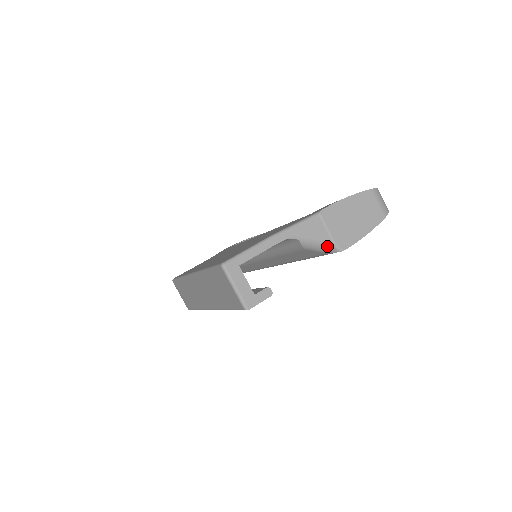
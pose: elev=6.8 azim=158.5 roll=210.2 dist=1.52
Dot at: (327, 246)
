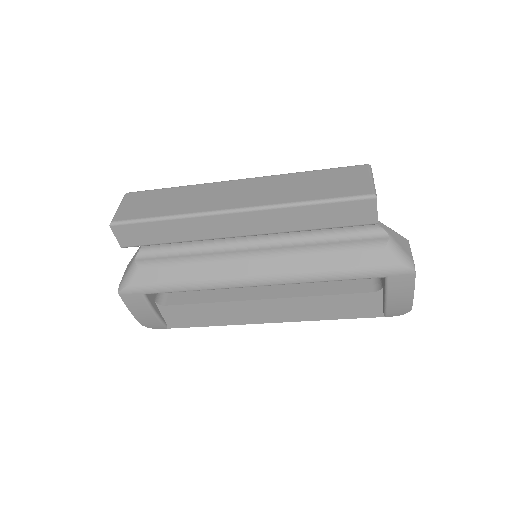
Dot at: (408, 258)
